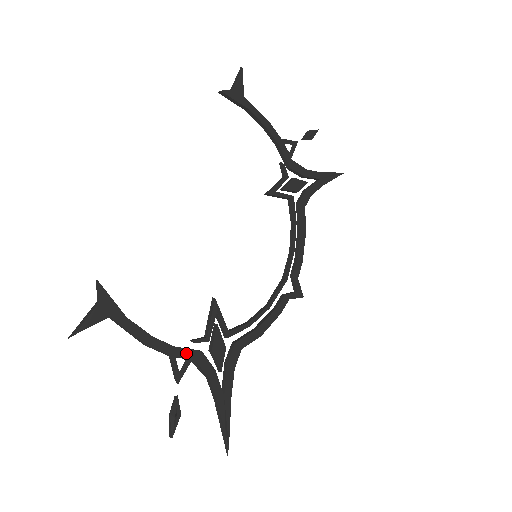
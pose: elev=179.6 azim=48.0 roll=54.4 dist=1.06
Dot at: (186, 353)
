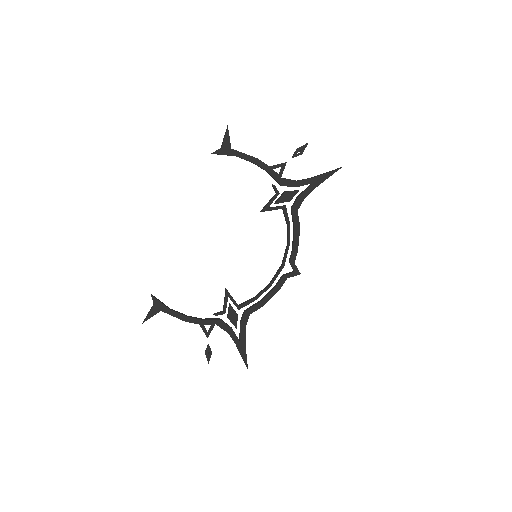
Dot at: (210, 322)
